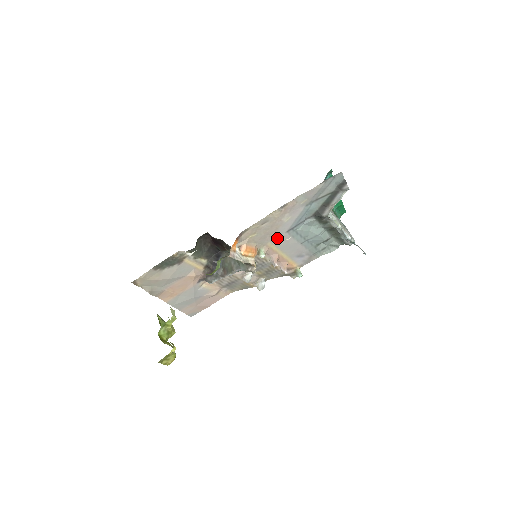
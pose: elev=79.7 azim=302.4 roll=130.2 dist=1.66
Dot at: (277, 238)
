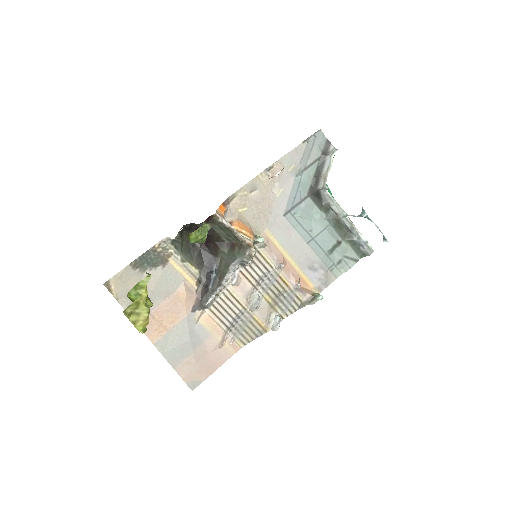
Dot at: (274, 224)
